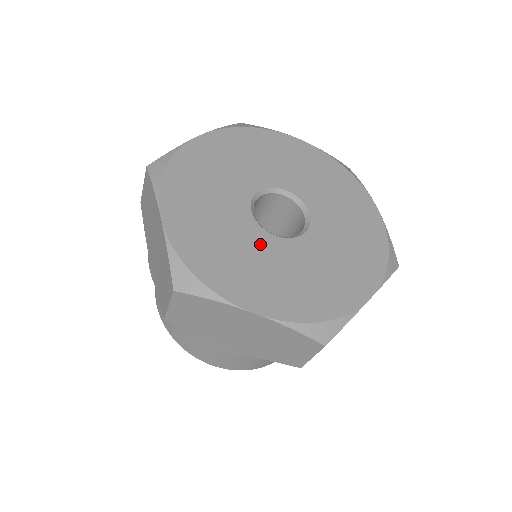
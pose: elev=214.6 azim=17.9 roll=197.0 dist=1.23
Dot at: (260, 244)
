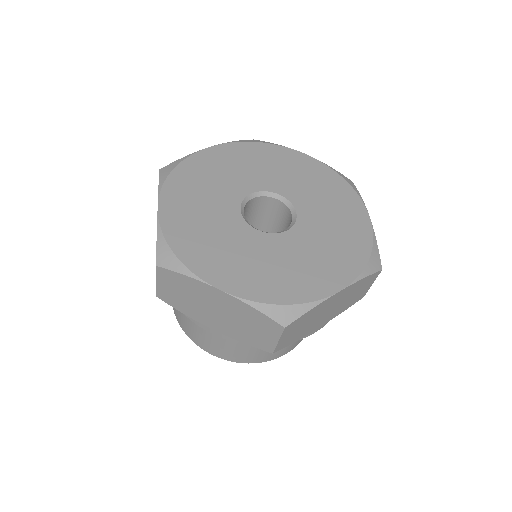
Dot at: (288, 245)
